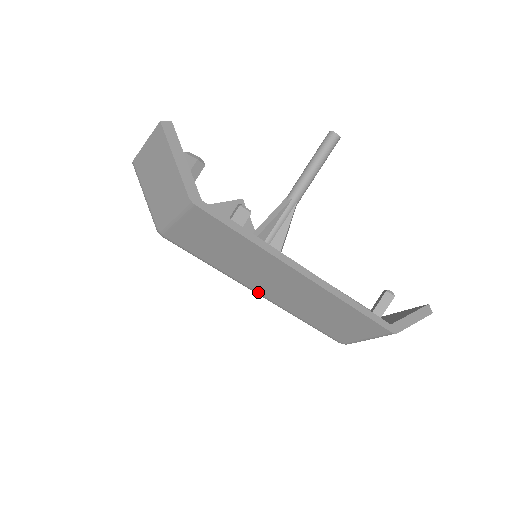
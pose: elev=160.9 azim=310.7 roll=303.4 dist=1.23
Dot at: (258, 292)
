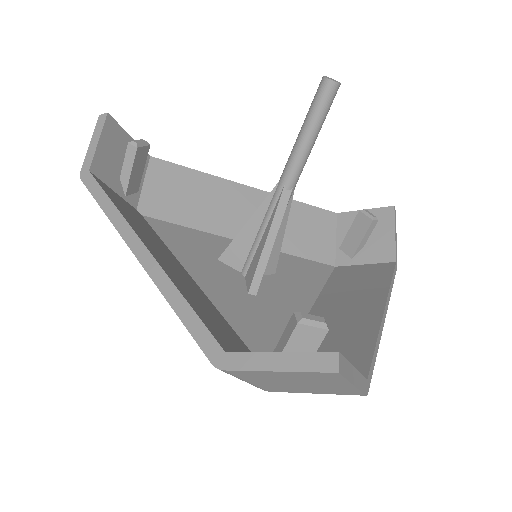
Dot at: occluded
